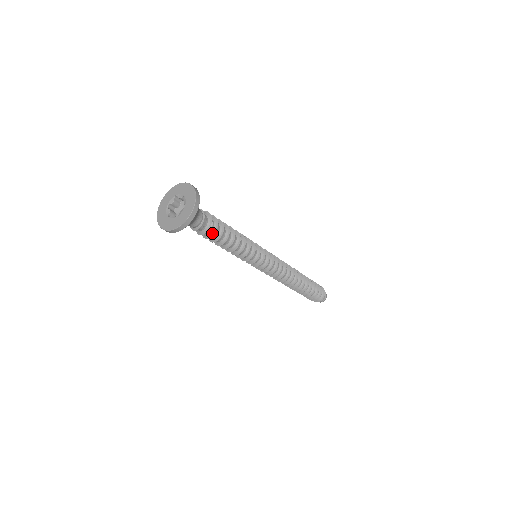
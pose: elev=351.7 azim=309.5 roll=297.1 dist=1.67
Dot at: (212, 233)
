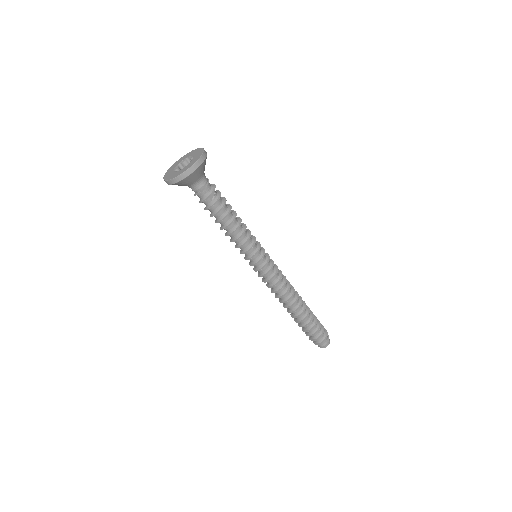
Dot at: (211, 205)
